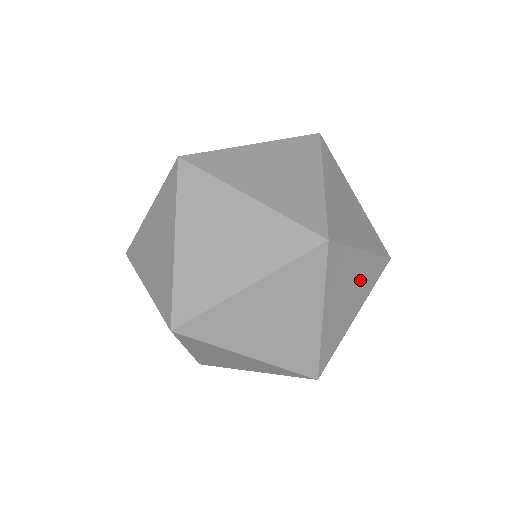
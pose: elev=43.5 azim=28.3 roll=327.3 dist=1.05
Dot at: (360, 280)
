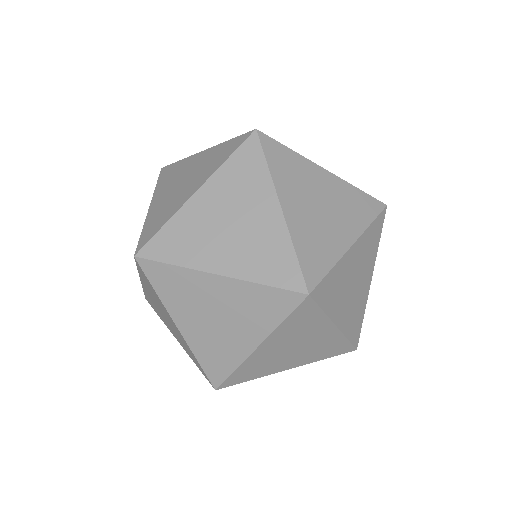
Dot at: occluded
